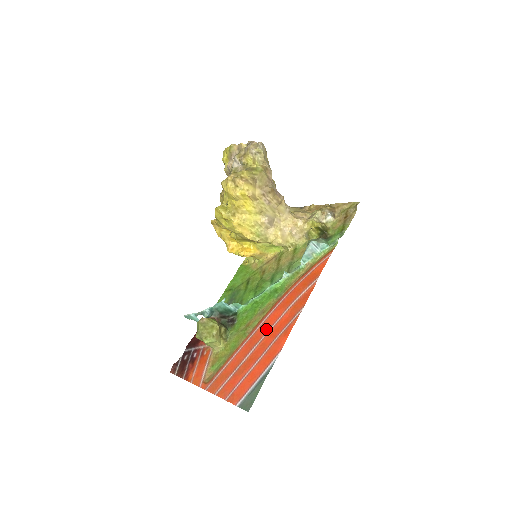
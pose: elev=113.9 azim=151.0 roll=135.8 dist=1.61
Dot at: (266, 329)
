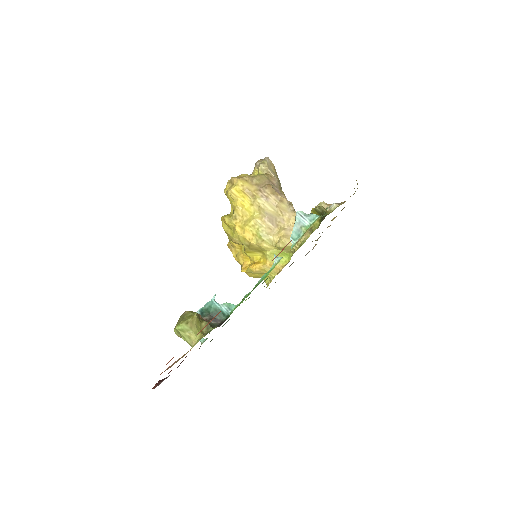
Dot at: occluded
